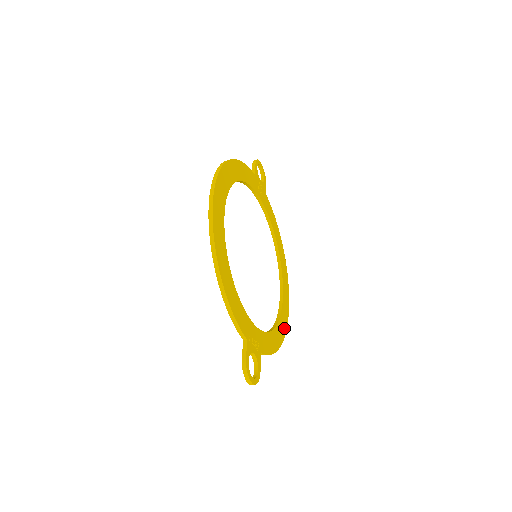
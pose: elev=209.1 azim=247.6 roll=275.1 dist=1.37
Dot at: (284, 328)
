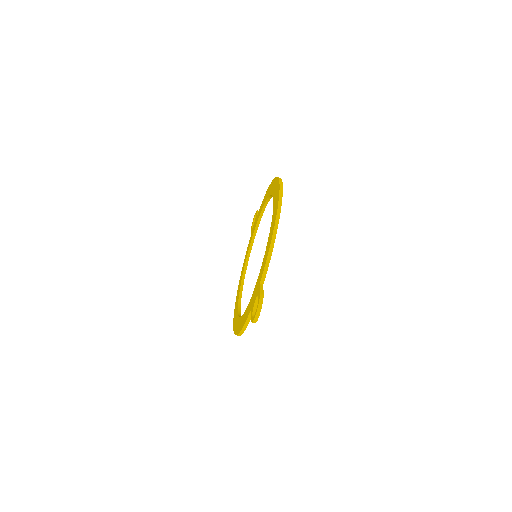
Dot at: occluded
